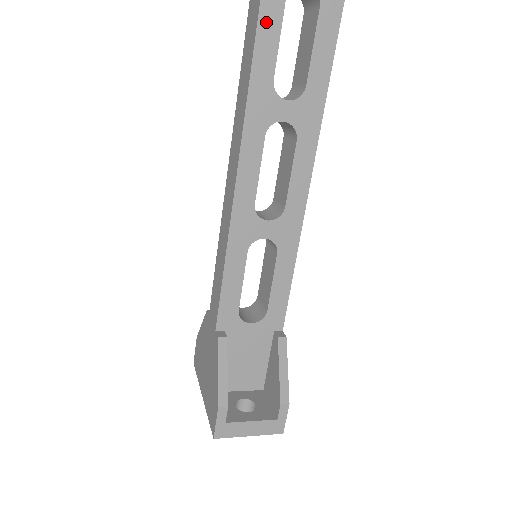
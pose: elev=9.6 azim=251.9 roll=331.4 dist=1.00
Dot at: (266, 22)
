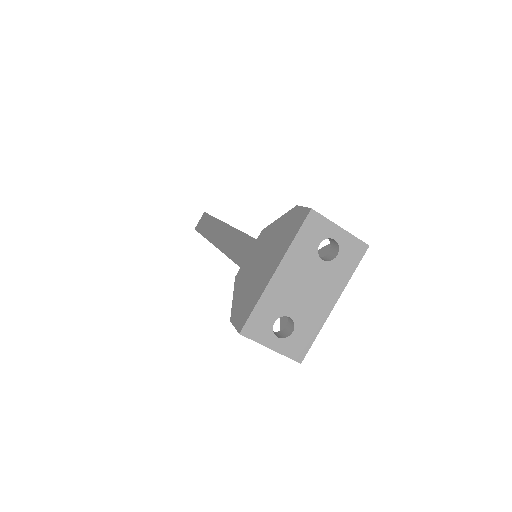
Dot at: occluded
